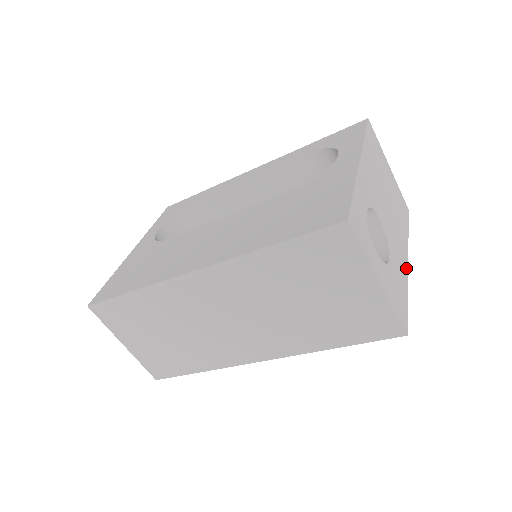
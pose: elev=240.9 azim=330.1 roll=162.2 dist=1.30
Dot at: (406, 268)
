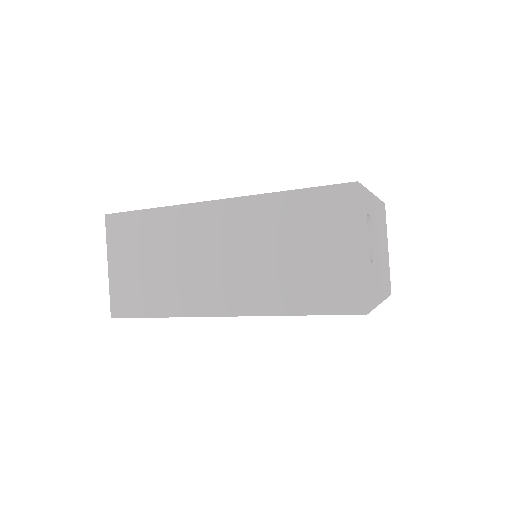
Dot at: (379, 299)
